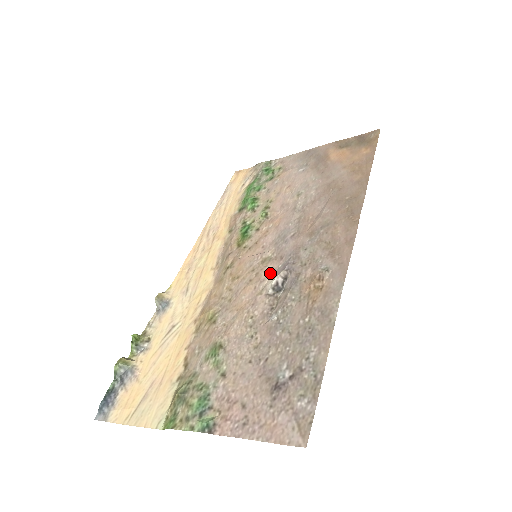
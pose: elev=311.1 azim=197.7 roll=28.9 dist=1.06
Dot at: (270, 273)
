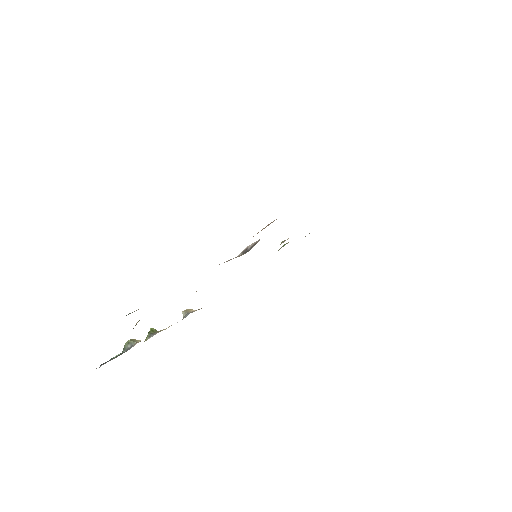
Dot at: occluded
